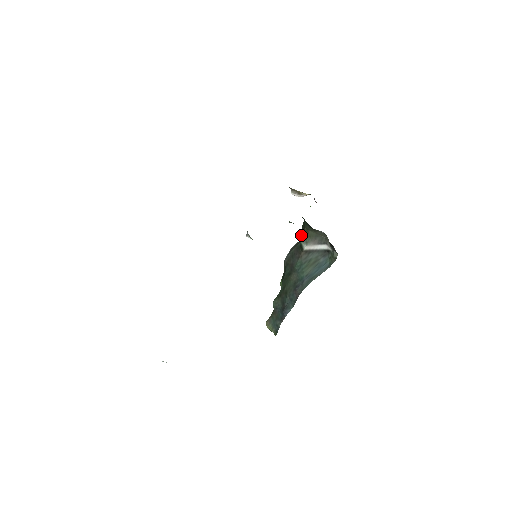
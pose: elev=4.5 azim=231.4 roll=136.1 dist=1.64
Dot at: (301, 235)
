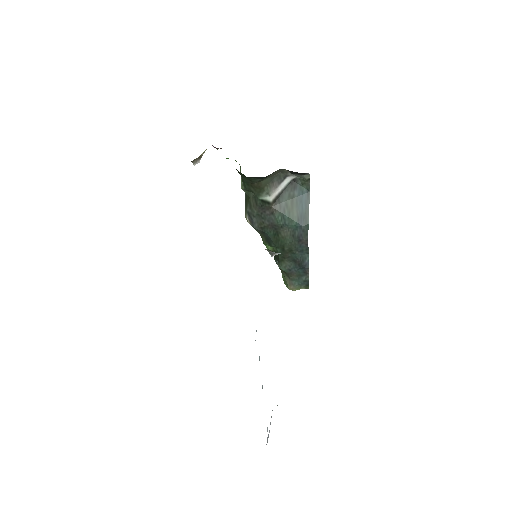
Dot at: (252, 192)
